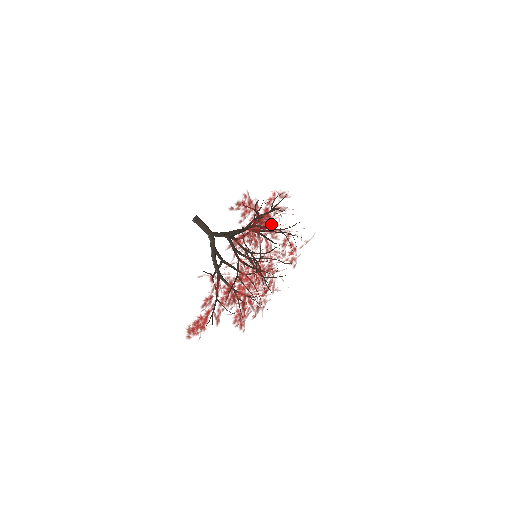
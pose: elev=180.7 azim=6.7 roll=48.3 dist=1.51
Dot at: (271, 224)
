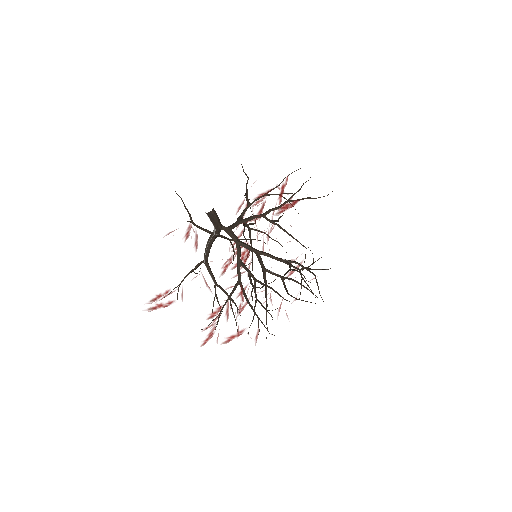
Dot at: occluded
